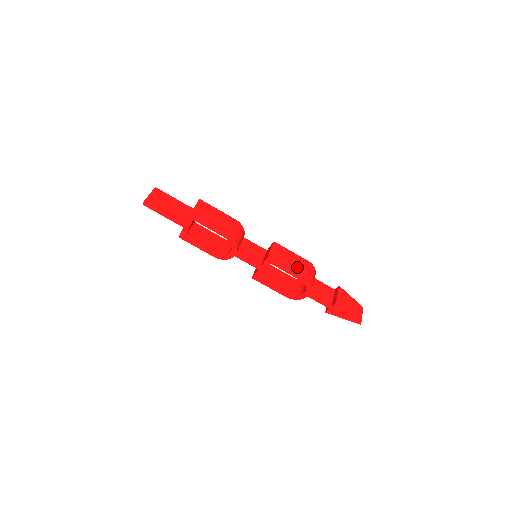
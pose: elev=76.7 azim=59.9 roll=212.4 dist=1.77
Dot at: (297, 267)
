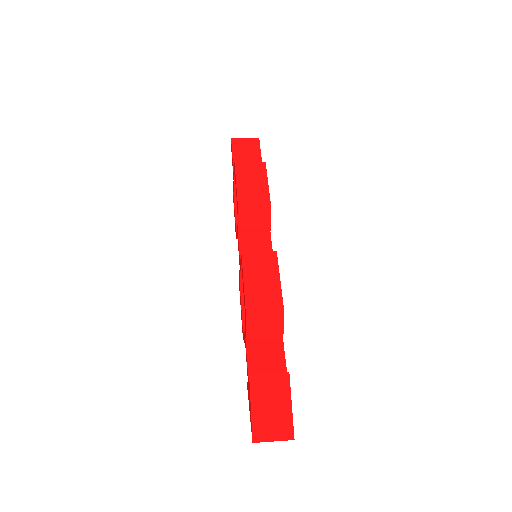
Dot at: (257, 291)
